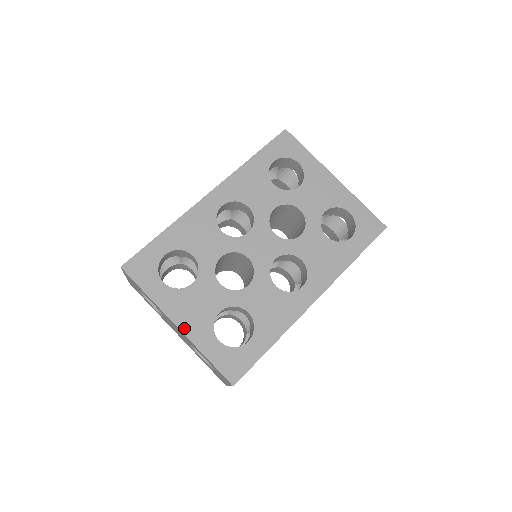
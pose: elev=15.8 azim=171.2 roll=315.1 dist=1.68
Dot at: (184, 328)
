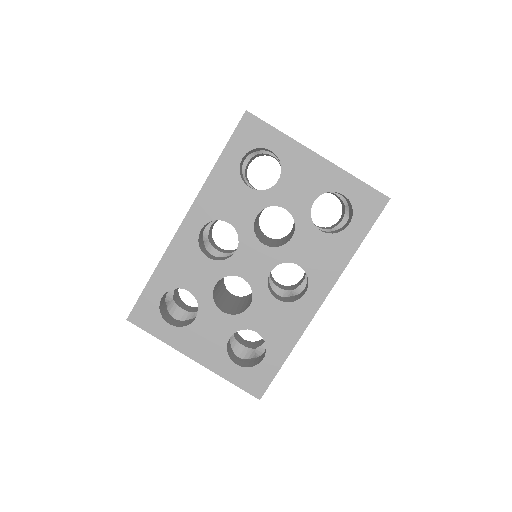
Dot at: (201, 360)
